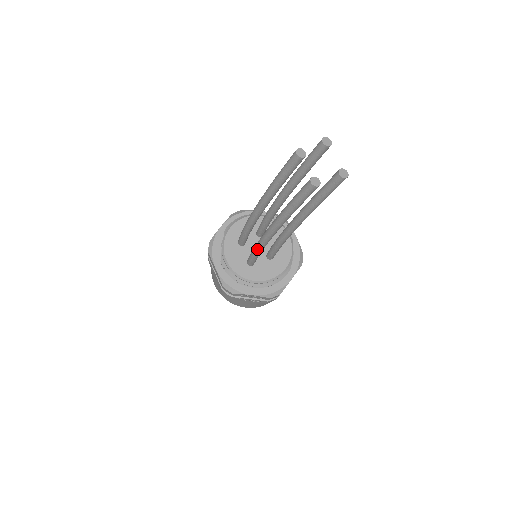
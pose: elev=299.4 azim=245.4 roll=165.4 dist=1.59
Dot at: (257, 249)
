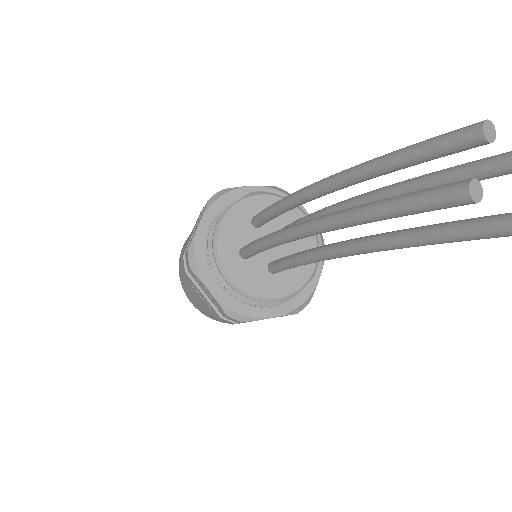
Dot at: (270, 238)
